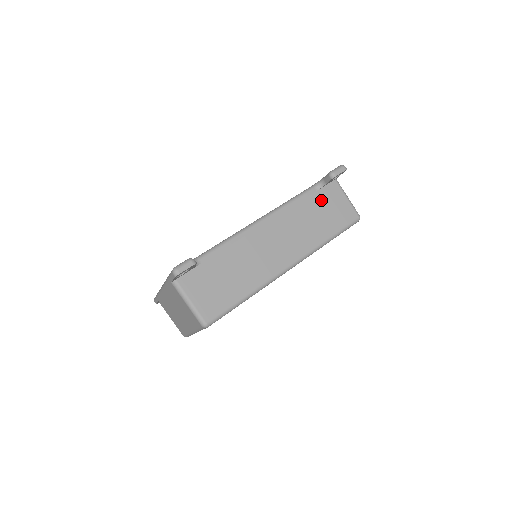
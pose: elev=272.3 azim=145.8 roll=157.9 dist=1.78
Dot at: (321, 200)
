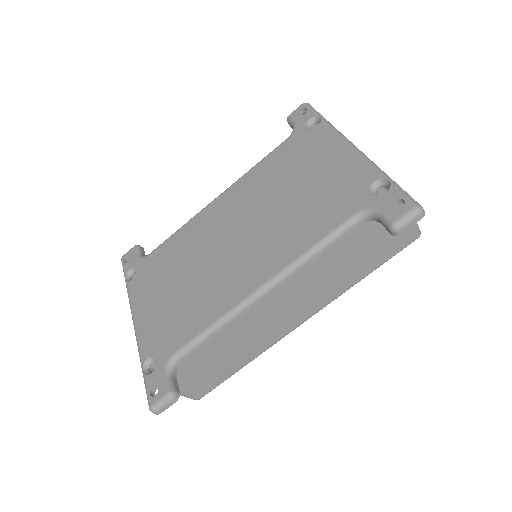
Dot at: (366, 235)
